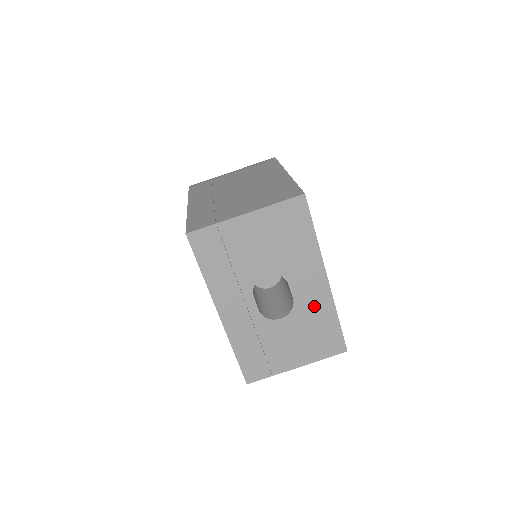
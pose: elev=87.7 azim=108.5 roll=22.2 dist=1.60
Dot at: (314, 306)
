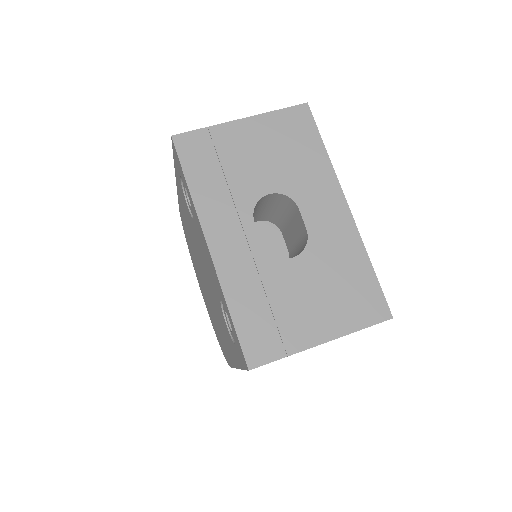
Dot at: (335, 242)
